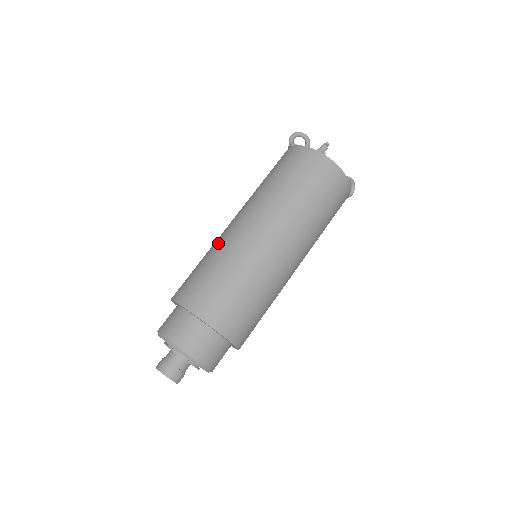
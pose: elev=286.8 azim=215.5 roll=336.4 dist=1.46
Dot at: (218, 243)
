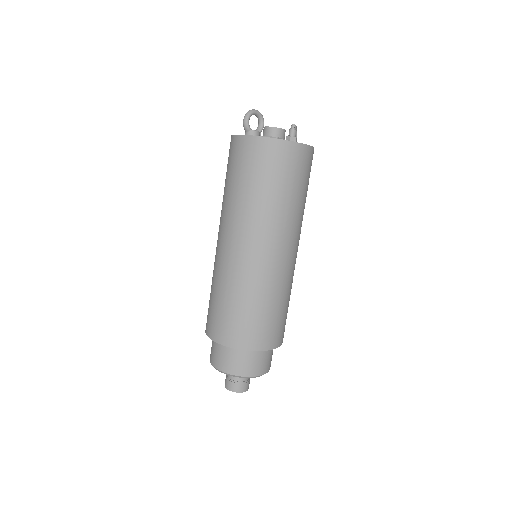
Dot at: (238, 278)
